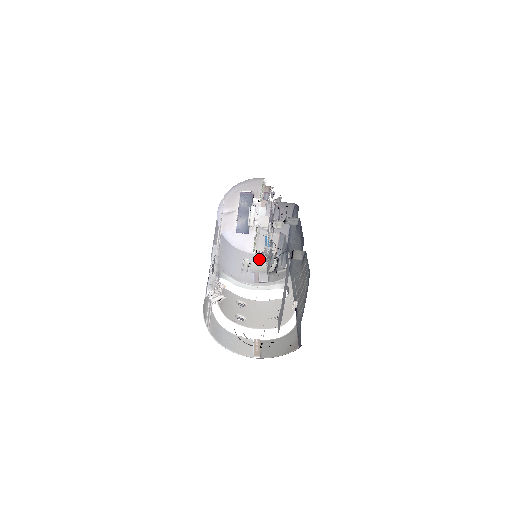
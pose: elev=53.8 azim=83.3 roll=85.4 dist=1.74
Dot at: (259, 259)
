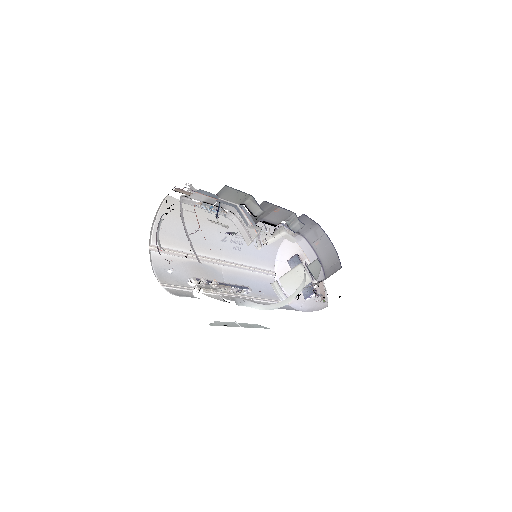
Dot at: (285, 274)
